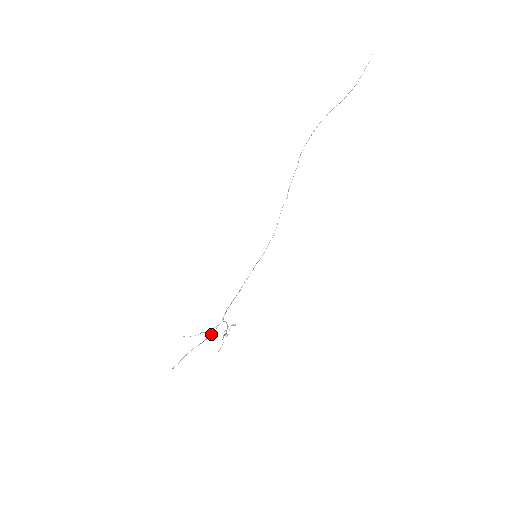
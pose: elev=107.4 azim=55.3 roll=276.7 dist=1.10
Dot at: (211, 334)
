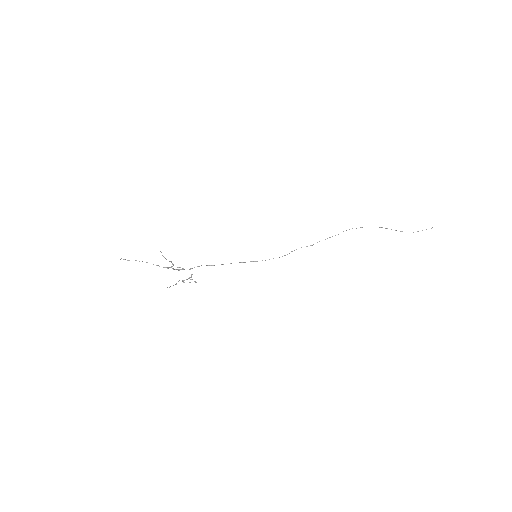
Dot at: (173, 269)
